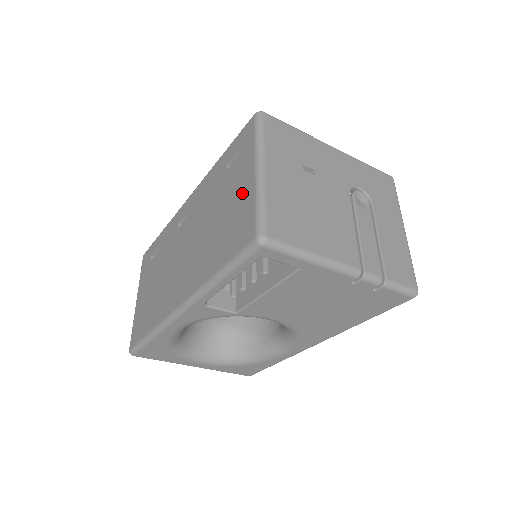
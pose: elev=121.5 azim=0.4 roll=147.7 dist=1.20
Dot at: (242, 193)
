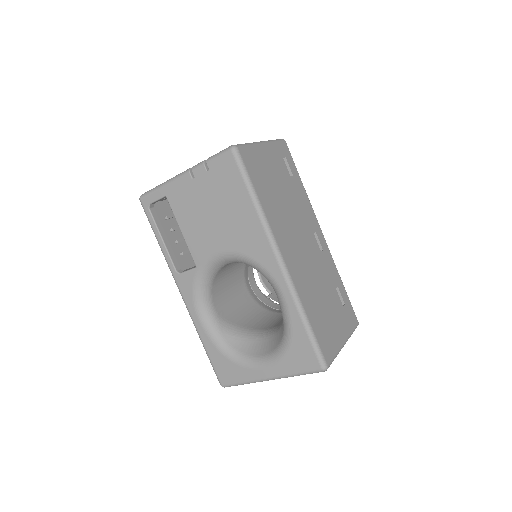
Dot at: occluded
